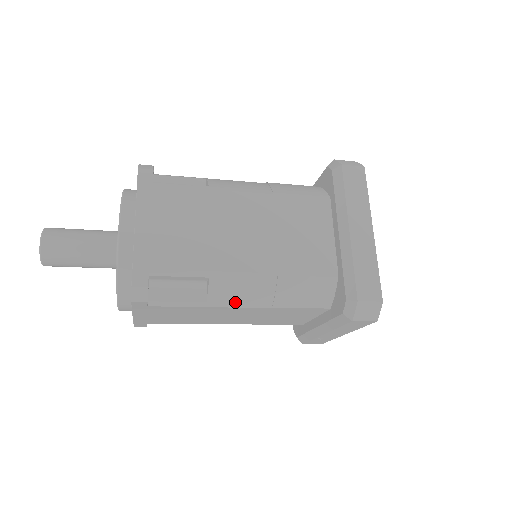
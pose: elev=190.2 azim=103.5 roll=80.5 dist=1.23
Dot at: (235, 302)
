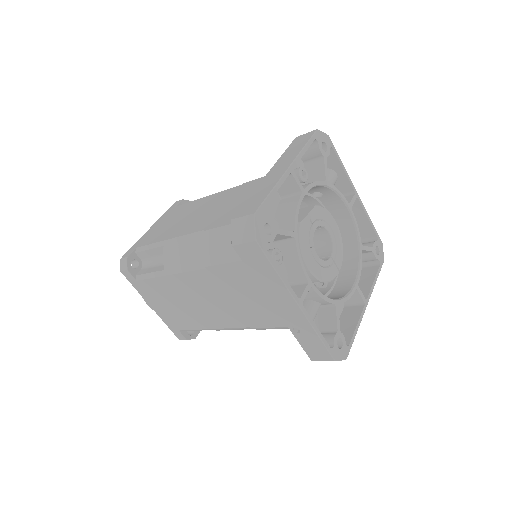
Dot at: (181, 266)
